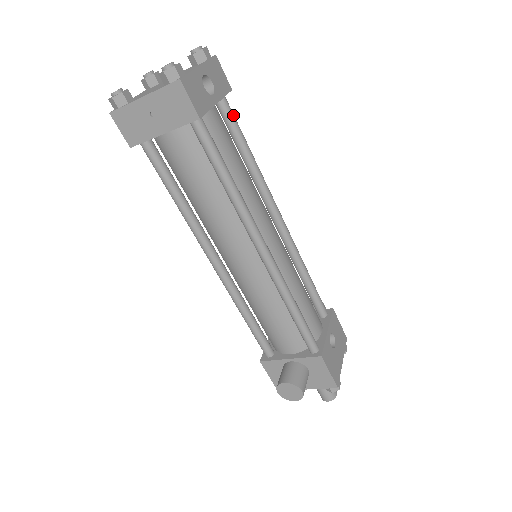
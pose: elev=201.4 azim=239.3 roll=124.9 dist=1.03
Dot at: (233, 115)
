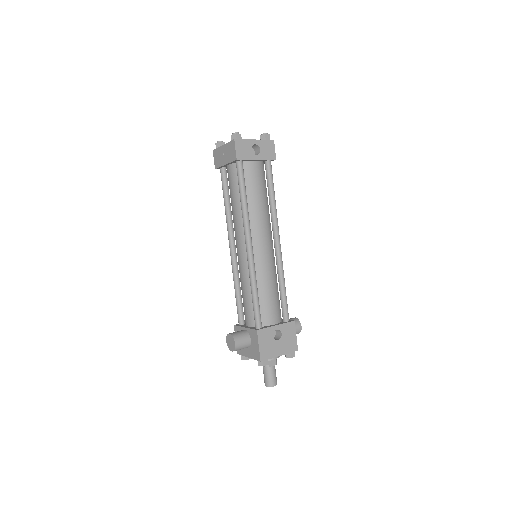
Dot at: (271, 172)
